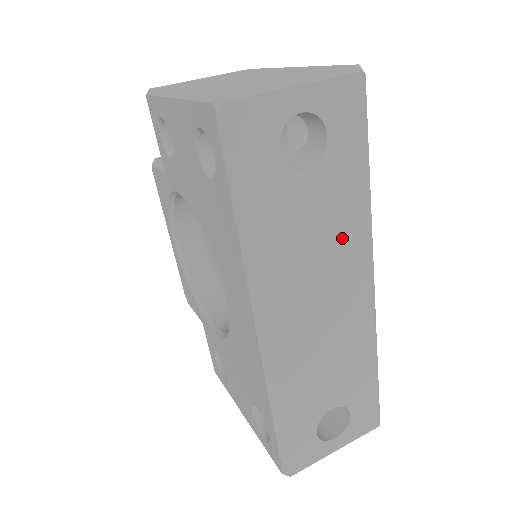
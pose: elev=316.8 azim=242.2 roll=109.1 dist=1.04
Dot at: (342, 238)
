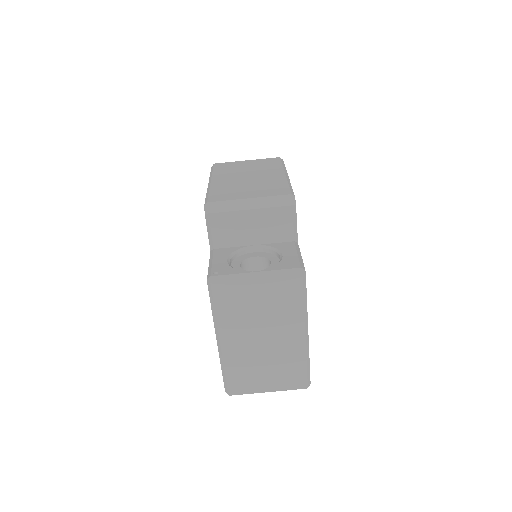
Dot at: occluded
